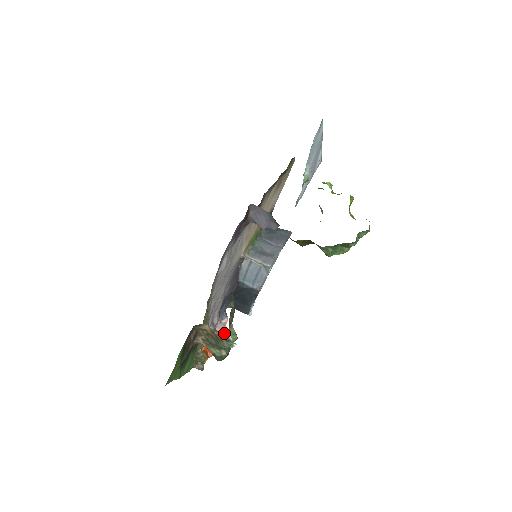
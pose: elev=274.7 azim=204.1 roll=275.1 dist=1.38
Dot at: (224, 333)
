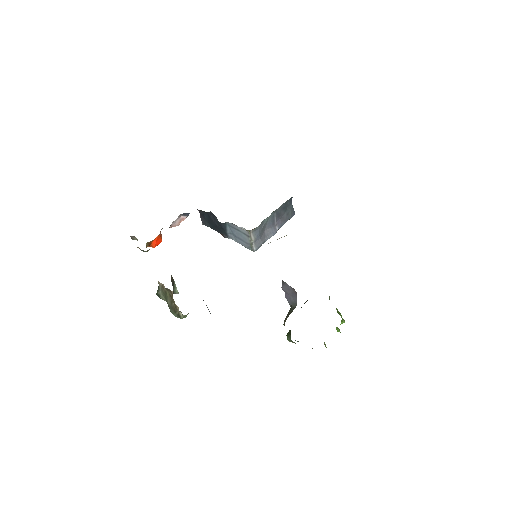
Dot at: occluded
